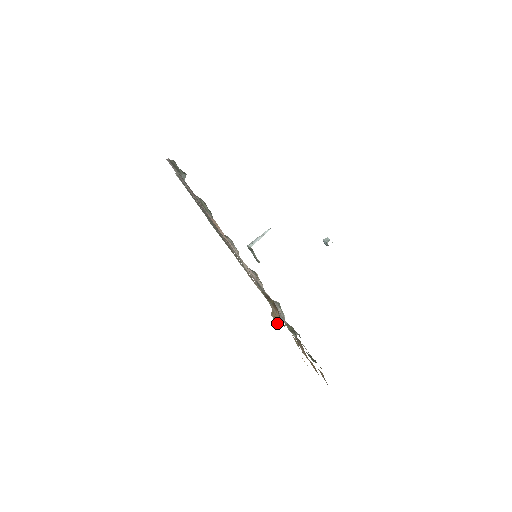
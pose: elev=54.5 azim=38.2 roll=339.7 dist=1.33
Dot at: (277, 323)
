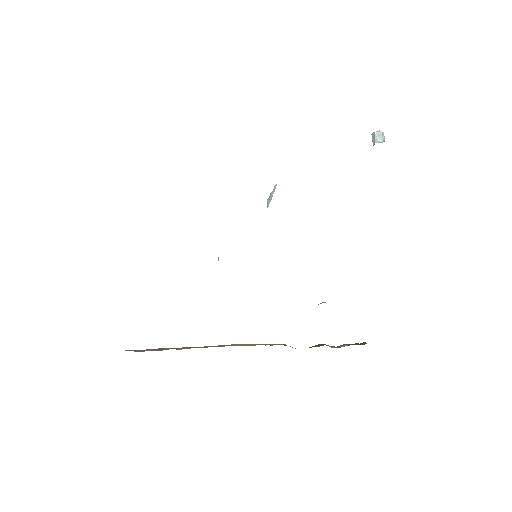
Dot at: occluded
